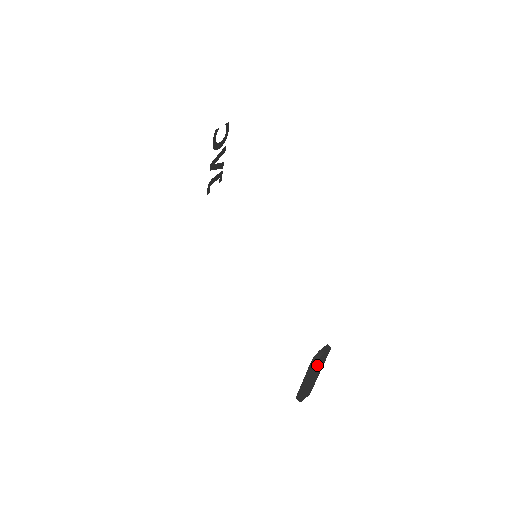
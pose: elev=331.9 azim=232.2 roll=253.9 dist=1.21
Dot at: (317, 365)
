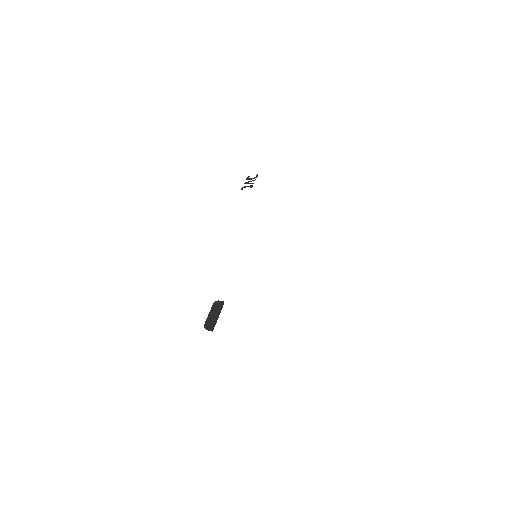
Dot at: (208, 324)
